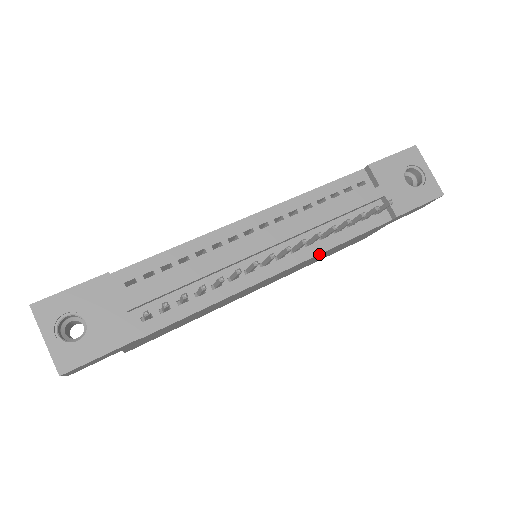
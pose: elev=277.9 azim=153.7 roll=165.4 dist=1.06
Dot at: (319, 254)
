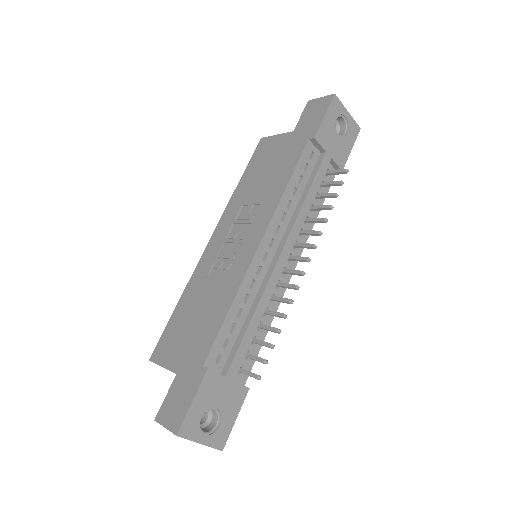
Dot at: (308, 235)
